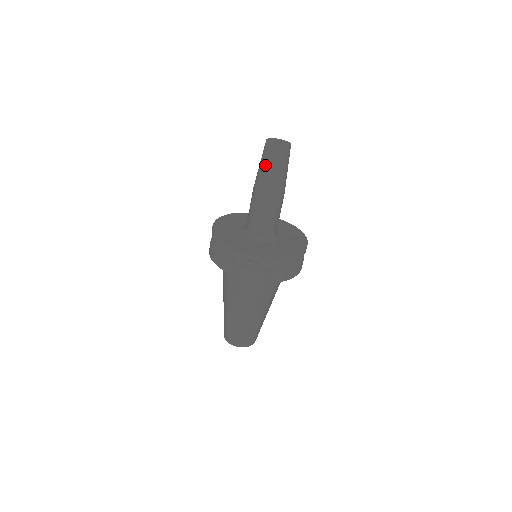
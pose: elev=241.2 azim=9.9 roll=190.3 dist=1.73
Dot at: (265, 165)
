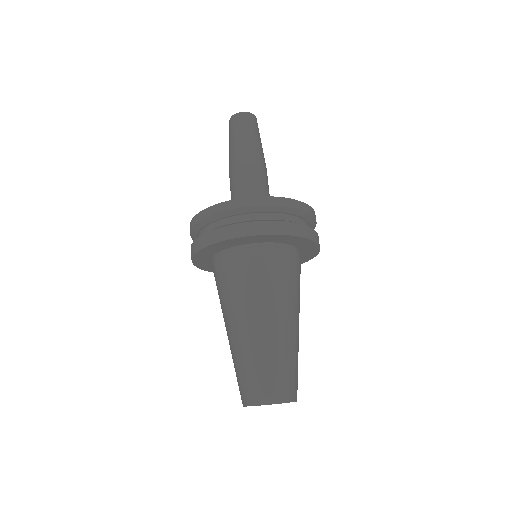
Dot at: (246, 132)
